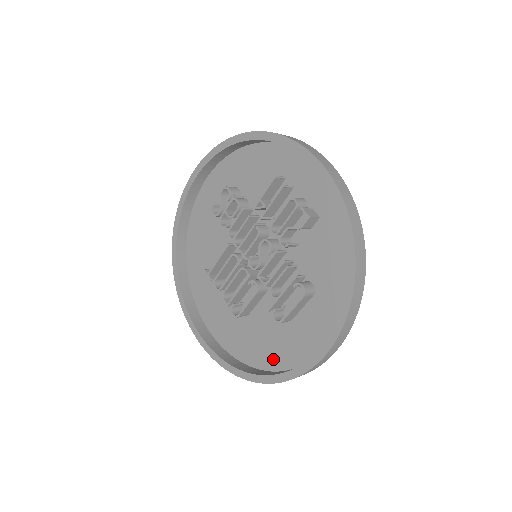
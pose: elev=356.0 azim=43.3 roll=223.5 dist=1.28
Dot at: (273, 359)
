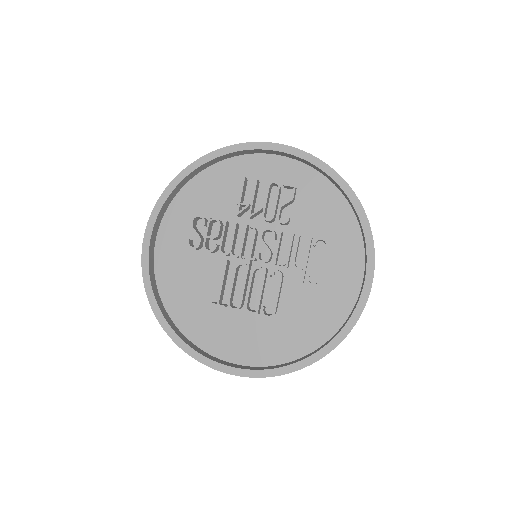
Dot at: (324, 328)
